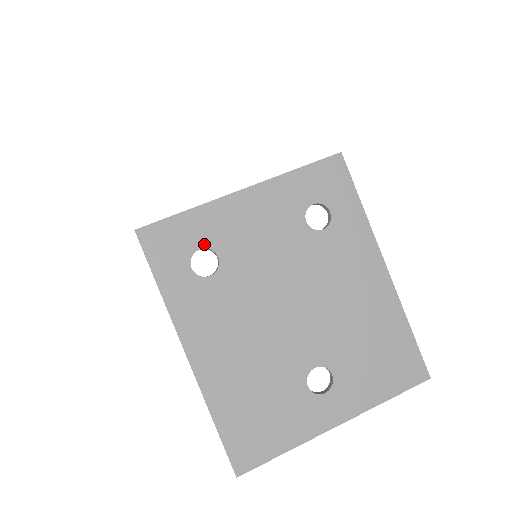
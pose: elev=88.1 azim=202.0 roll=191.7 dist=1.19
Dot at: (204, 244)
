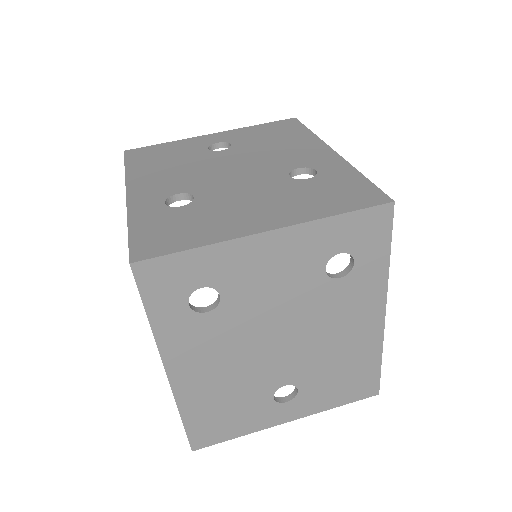
Dot at: (208, 283)
